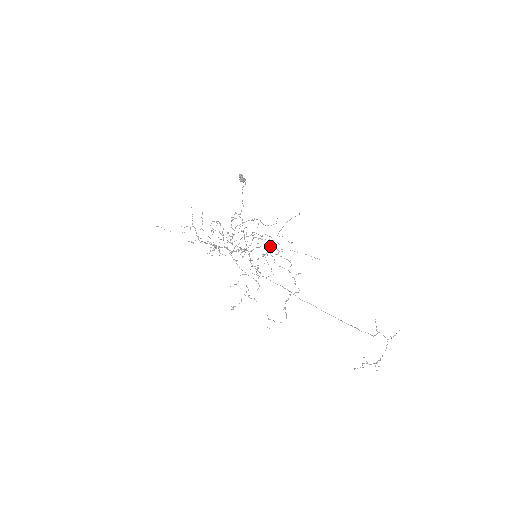
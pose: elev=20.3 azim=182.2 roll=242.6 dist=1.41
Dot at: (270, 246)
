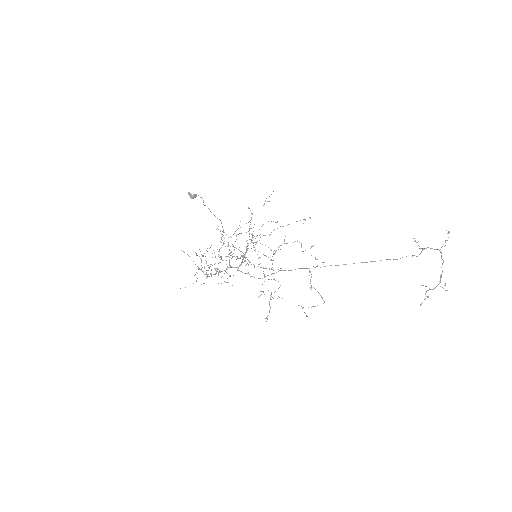
Dot at: occluded
